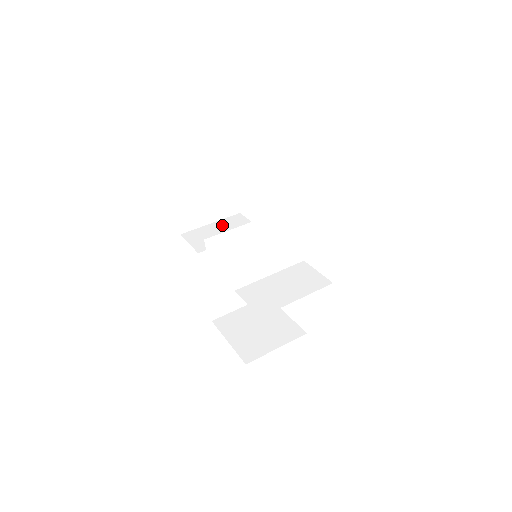
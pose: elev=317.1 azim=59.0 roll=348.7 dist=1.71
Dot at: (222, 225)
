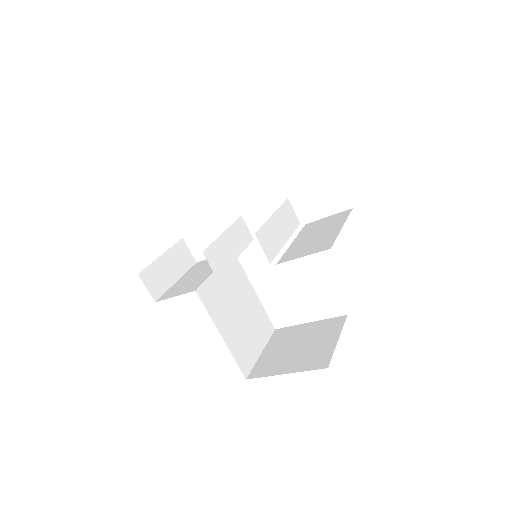
Dot at: (191, 274)
